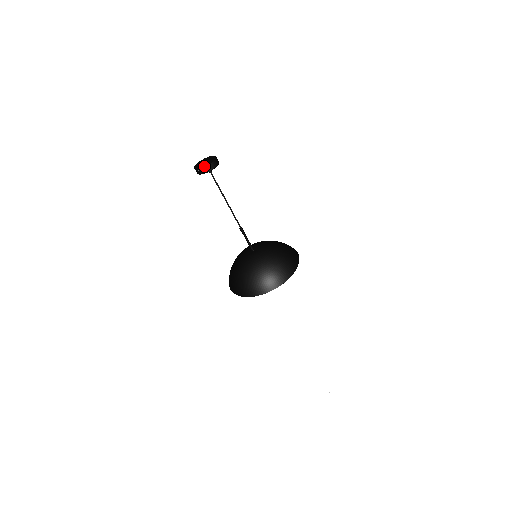
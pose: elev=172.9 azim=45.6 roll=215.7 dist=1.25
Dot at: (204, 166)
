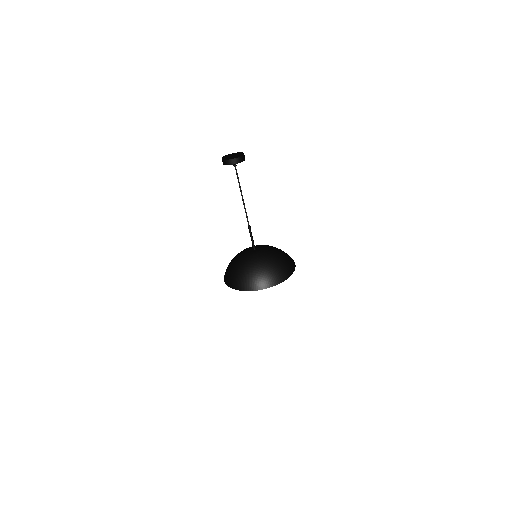
Dot at: (234, 158)
